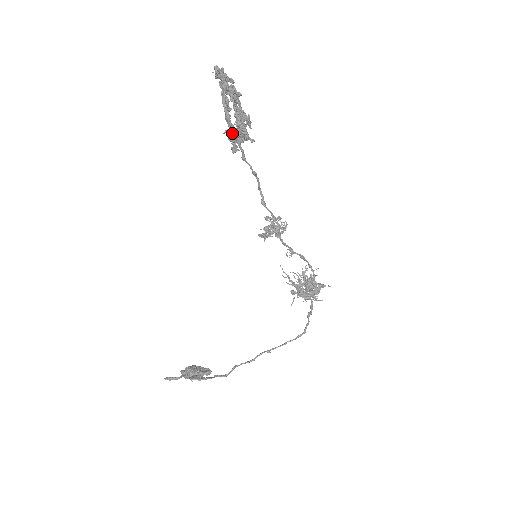
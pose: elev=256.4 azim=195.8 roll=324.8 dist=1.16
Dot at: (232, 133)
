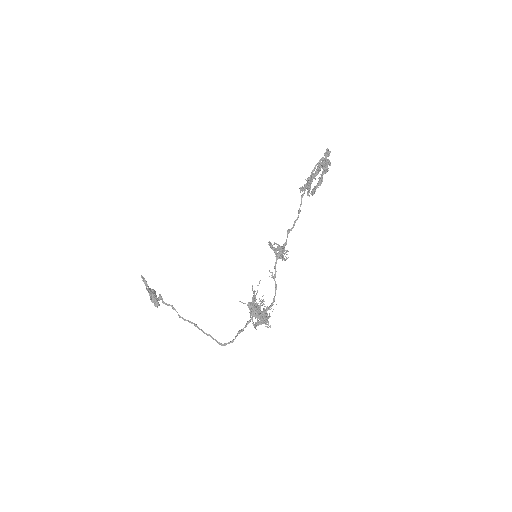
Dot at: occluded
